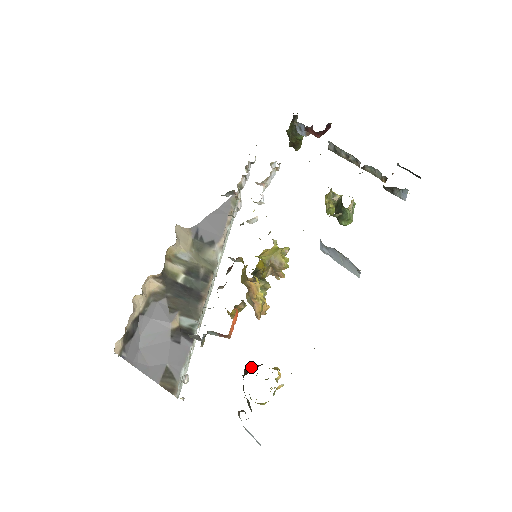
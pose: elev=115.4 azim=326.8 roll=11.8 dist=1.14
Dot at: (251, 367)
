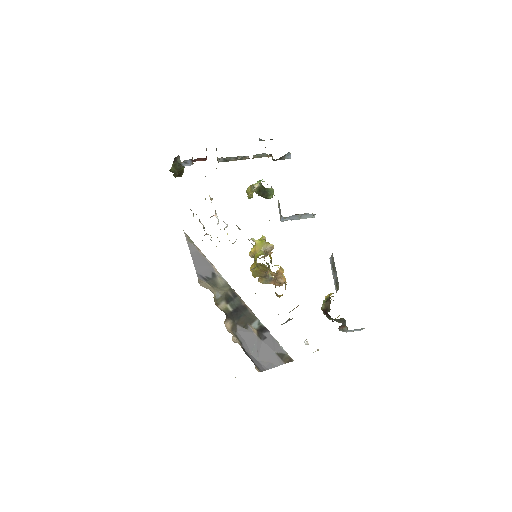
Dot at: (326, 305)
